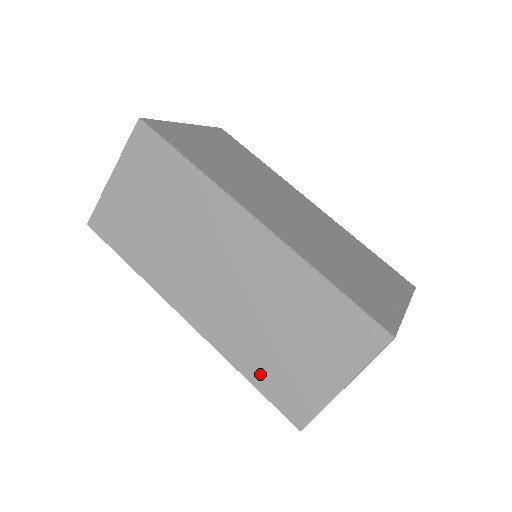
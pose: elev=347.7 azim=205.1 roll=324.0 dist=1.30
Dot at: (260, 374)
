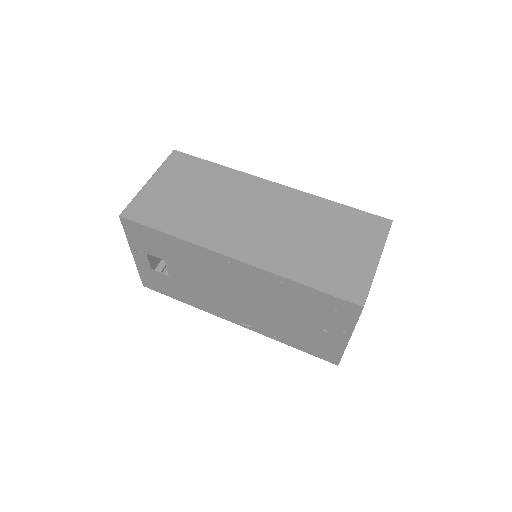
Dot at: (312, 275)
